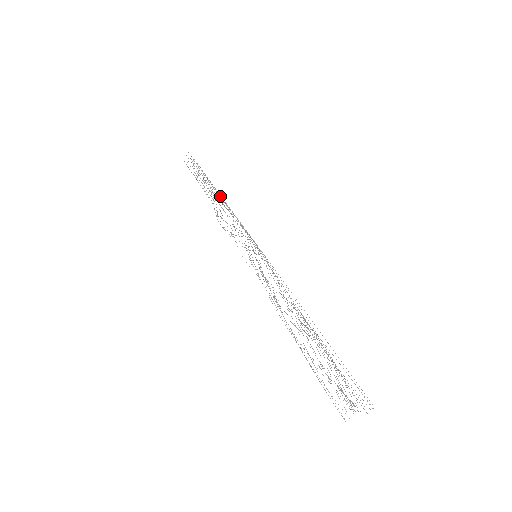
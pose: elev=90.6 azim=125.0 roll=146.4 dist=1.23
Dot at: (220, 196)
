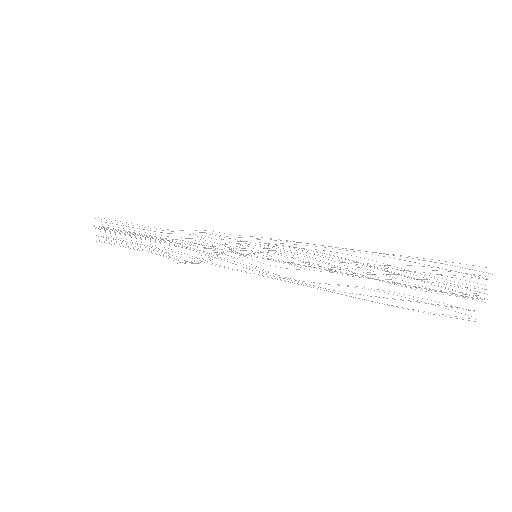
Dot at: occluded
